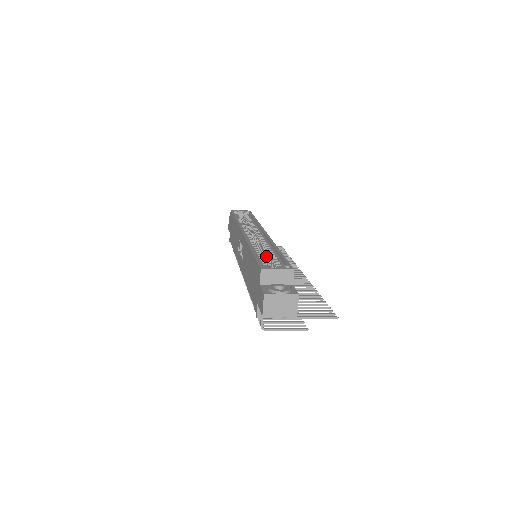
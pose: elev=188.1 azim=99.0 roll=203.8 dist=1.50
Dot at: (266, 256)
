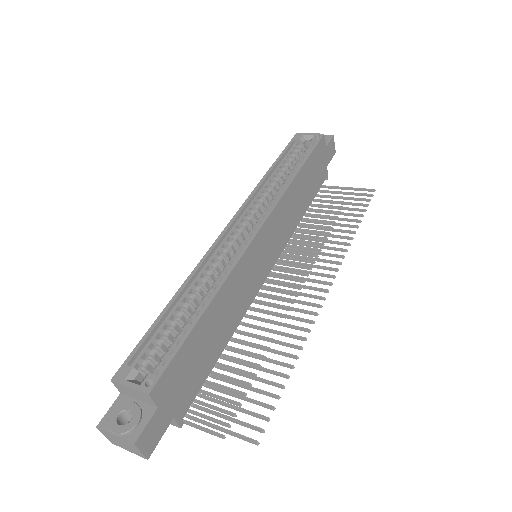
Dot at: (197, 308)
